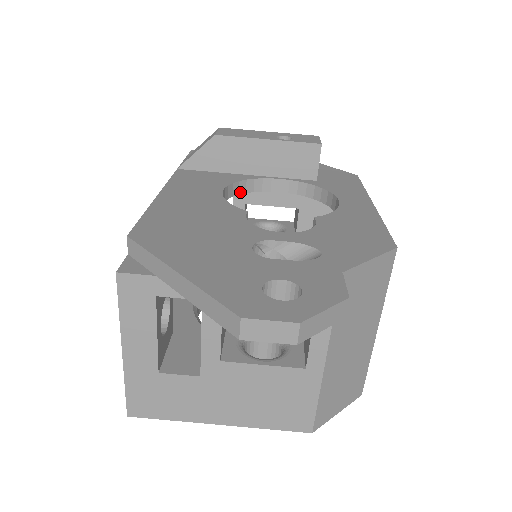
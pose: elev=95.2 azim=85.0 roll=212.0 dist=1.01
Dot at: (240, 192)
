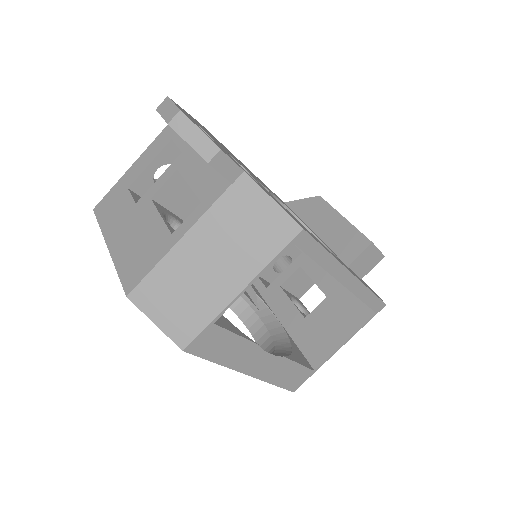
Dot at: occluded
